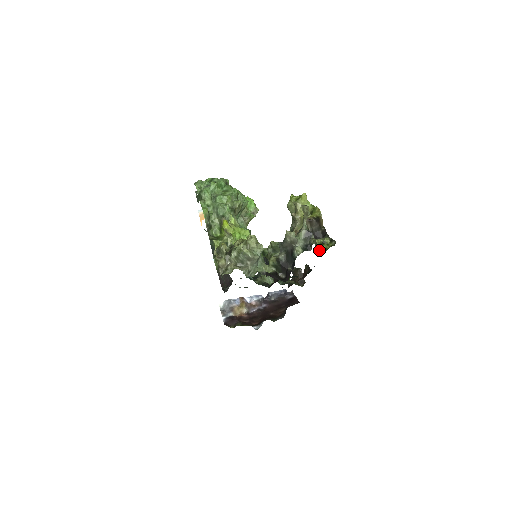
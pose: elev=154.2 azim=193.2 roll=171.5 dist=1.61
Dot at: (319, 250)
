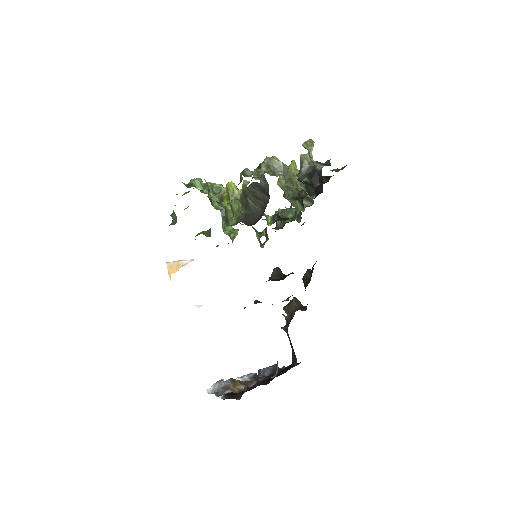
Dot at: (336, 171)
